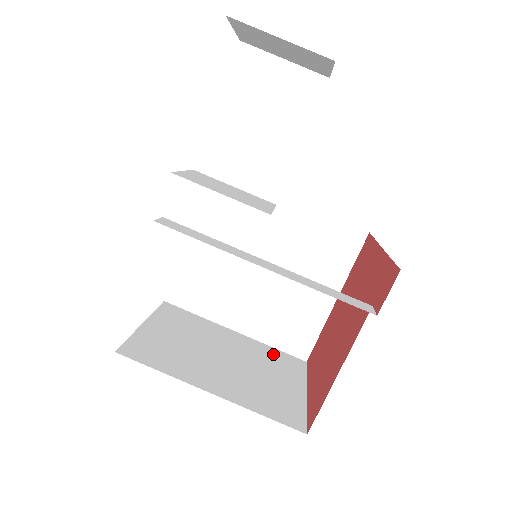
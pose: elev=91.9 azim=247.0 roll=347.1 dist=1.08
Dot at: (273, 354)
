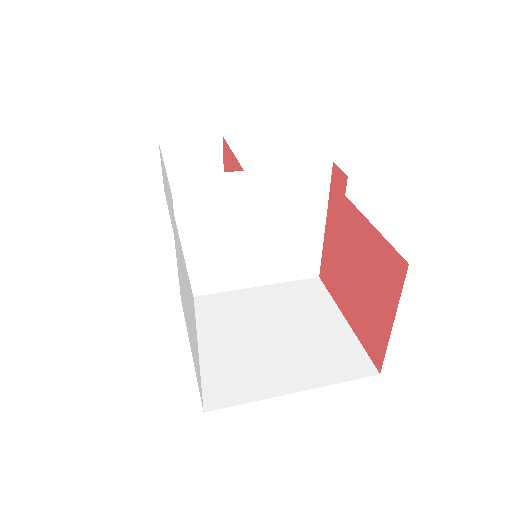
Dot at: occluded
